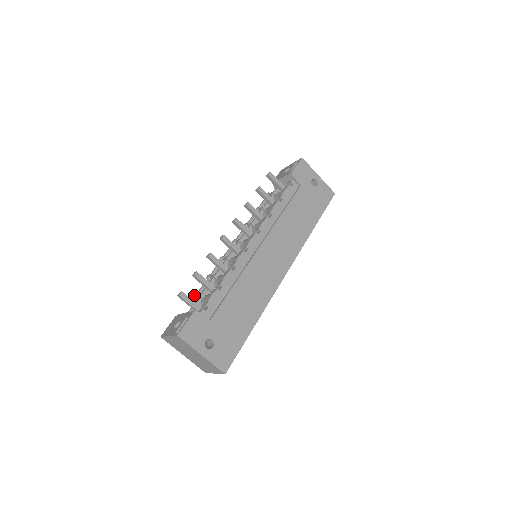
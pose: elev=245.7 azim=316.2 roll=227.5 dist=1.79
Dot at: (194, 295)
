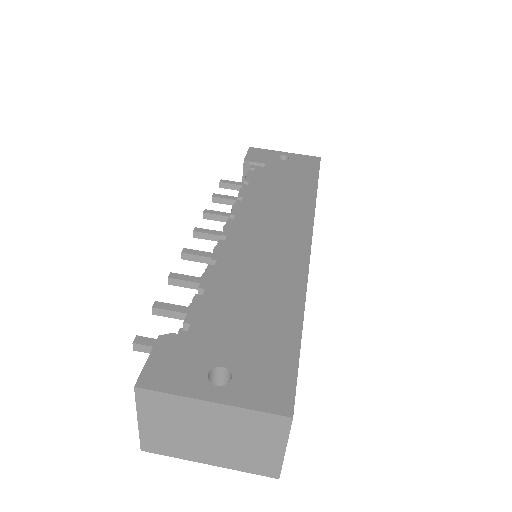
Dot at: occluded
